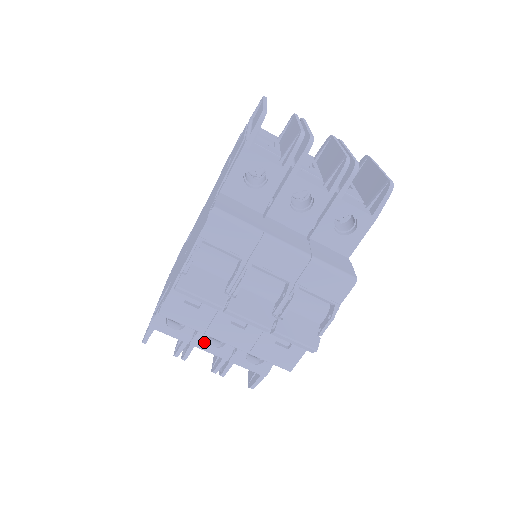
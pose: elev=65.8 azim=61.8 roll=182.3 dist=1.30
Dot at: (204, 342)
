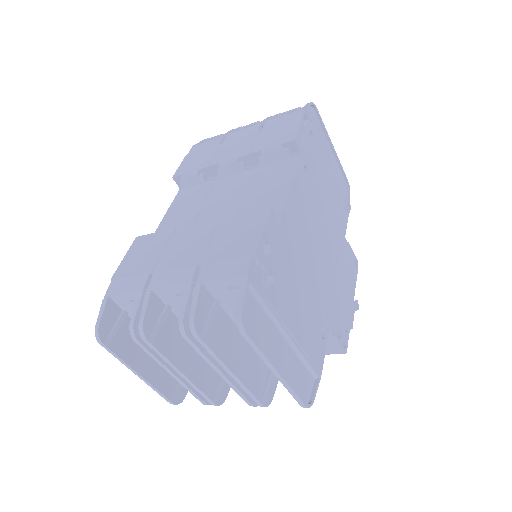
Dot at: occluded
